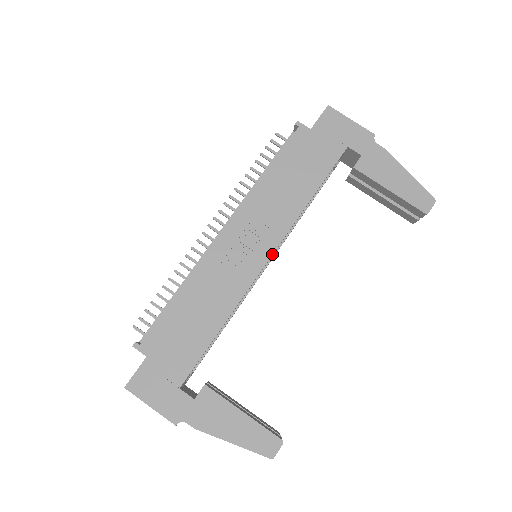
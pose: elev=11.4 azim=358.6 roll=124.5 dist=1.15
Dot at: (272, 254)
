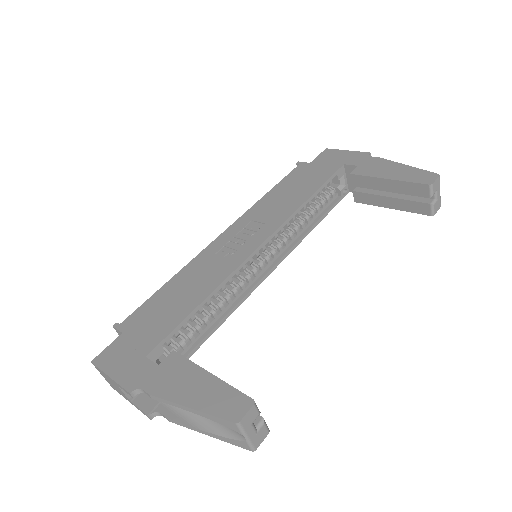
Dot at: (265, 240)
